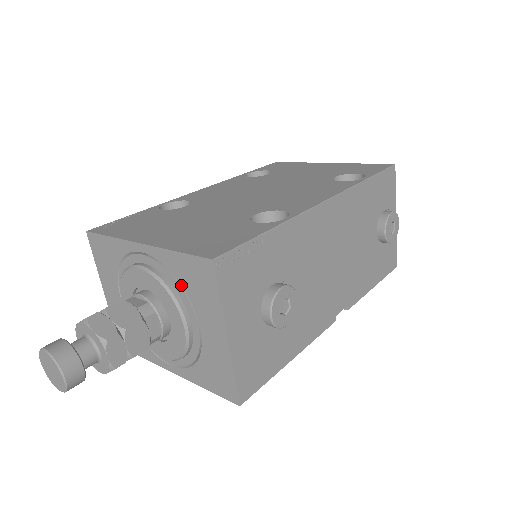
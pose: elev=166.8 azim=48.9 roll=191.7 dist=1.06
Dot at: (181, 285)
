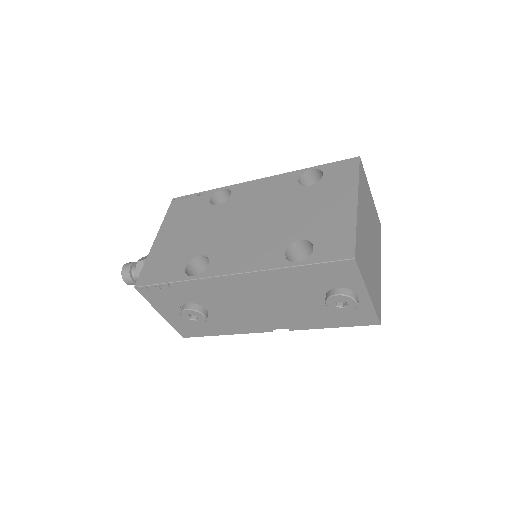
Dot at: occluded
